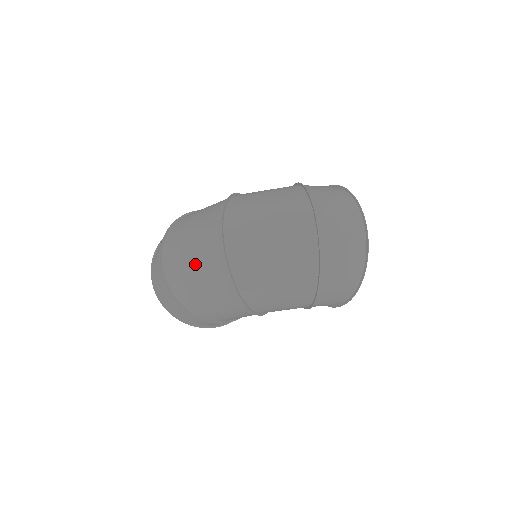
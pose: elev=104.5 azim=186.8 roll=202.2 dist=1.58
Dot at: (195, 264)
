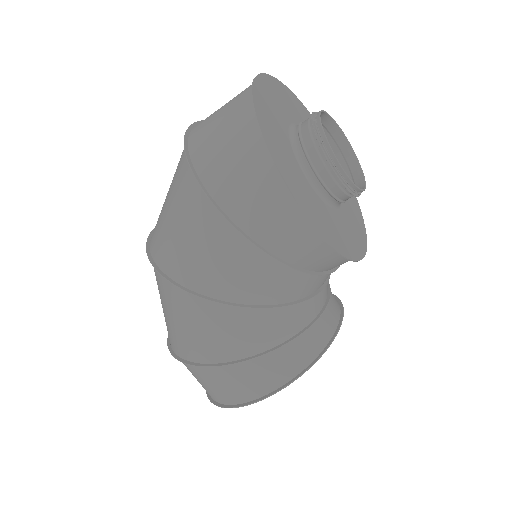
Dot at: occluded
